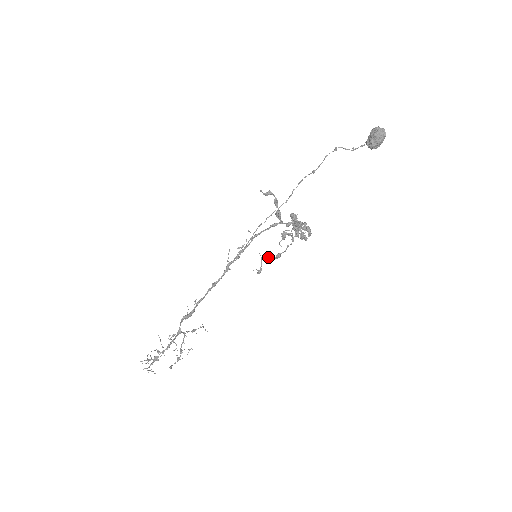
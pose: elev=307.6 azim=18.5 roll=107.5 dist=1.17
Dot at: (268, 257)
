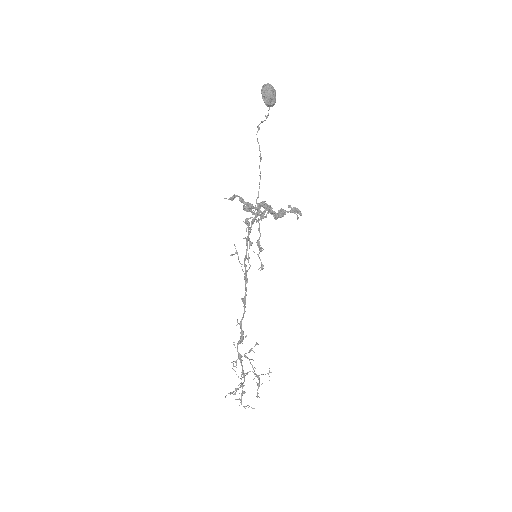
Dot at: (260, 251)
